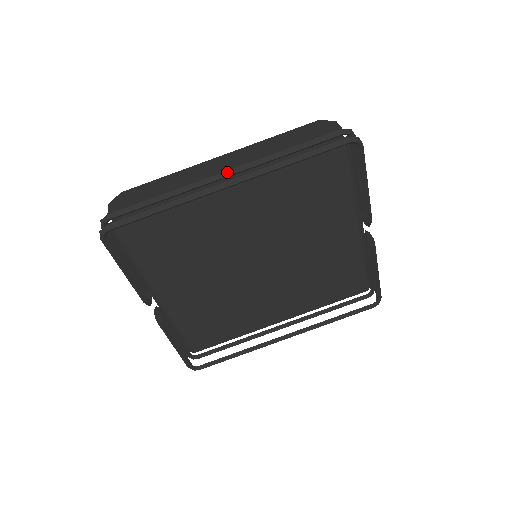
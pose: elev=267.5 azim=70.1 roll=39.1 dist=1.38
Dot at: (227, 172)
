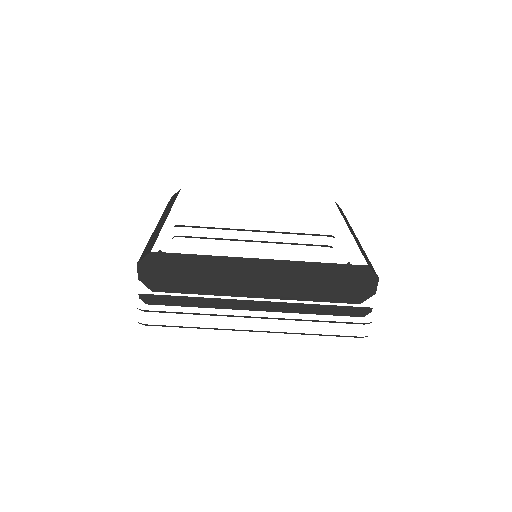
Dot at: (259, 317)
